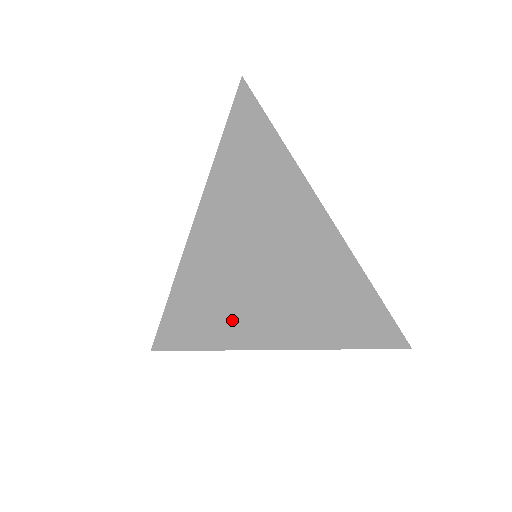
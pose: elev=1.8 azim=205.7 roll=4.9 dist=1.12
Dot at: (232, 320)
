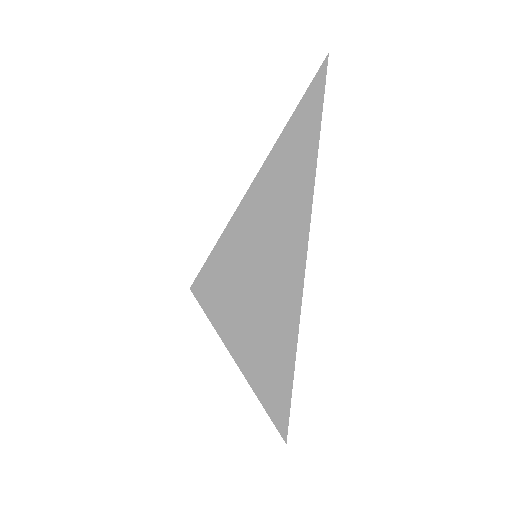
Dot at: (224, 302)
